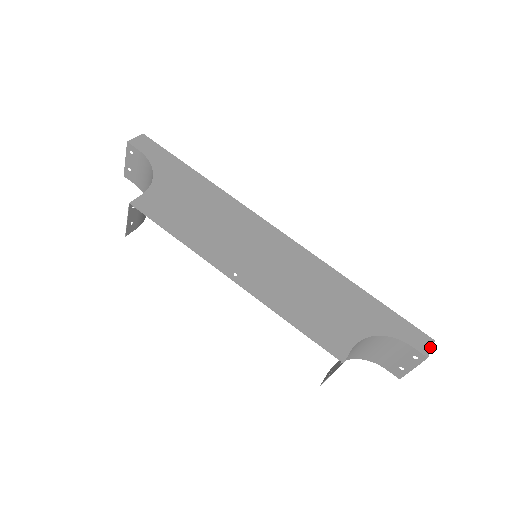
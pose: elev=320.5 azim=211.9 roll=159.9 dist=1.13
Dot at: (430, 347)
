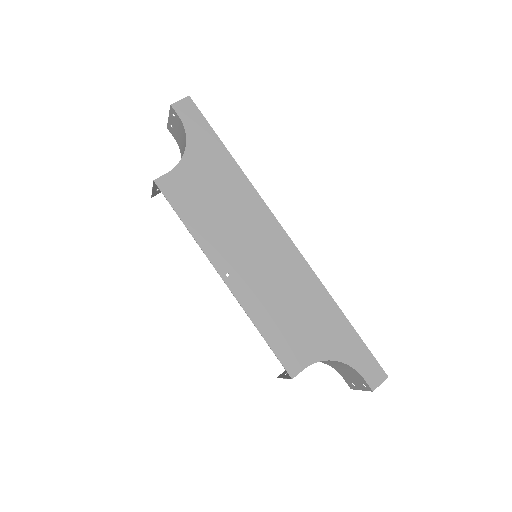
Dot at: (380, 382)
